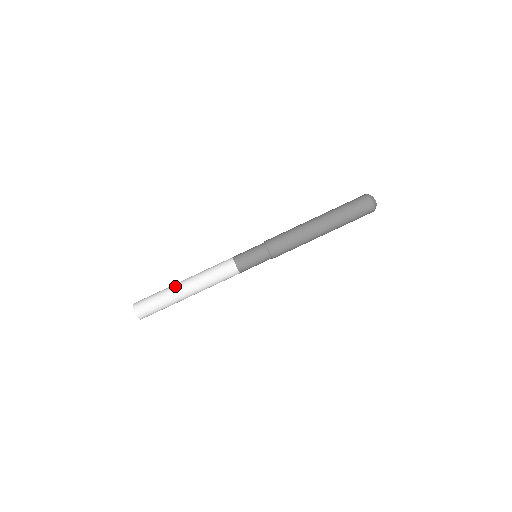
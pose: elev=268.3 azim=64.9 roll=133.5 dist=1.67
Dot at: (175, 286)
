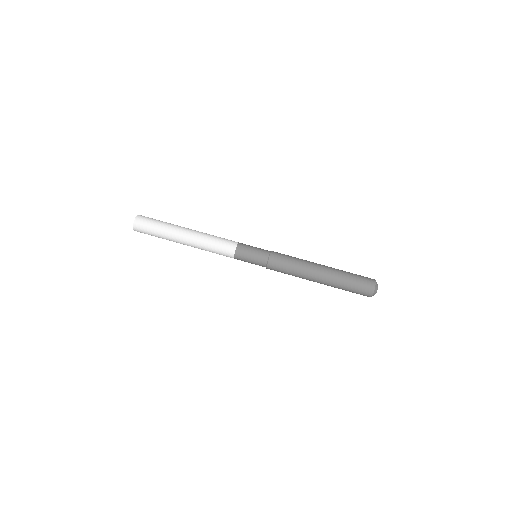
Dot at: (178, 230)
